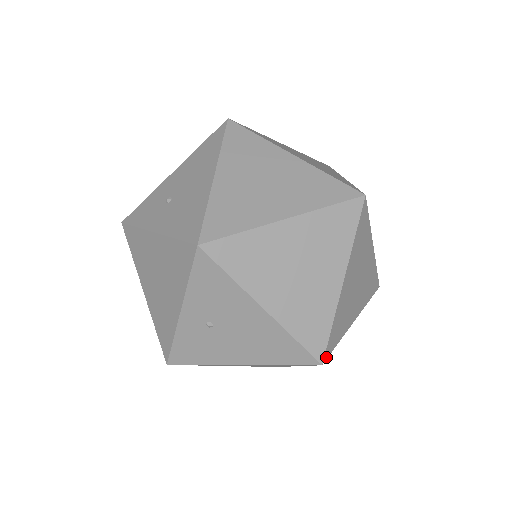
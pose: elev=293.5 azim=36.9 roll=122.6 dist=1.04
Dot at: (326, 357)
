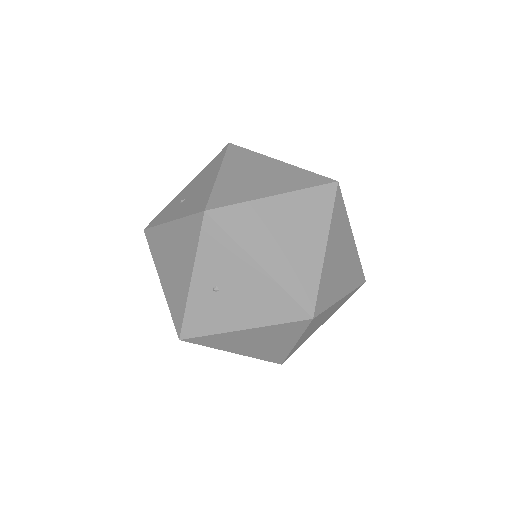
Dot at: (316, 314)
